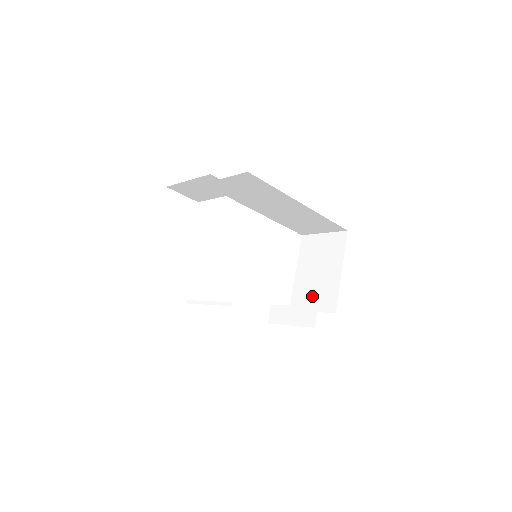
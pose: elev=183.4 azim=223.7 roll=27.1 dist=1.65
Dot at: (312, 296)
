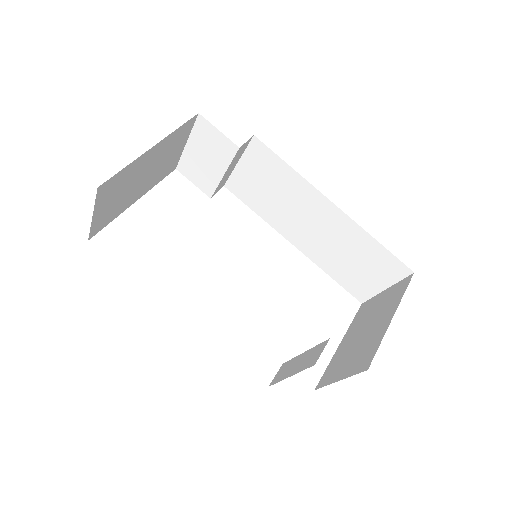
Dot at: (347, 361)
